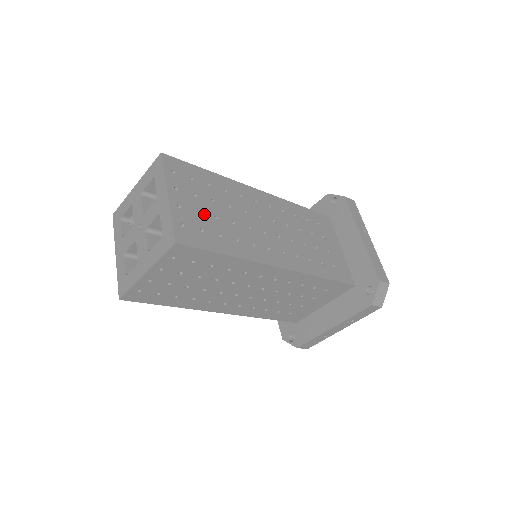
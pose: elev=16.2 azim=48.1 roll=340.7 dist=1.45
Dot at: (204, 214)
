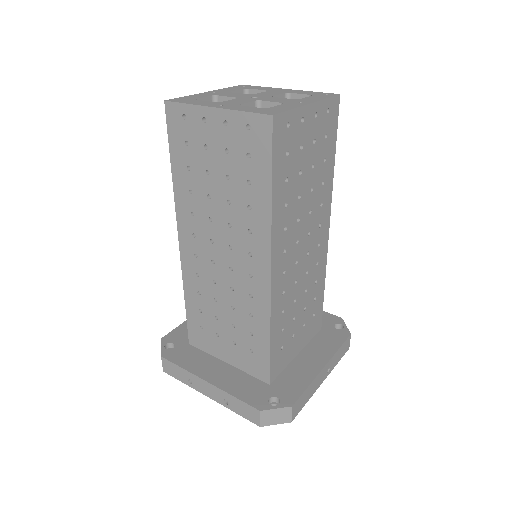
Dot at: (301, 155)
